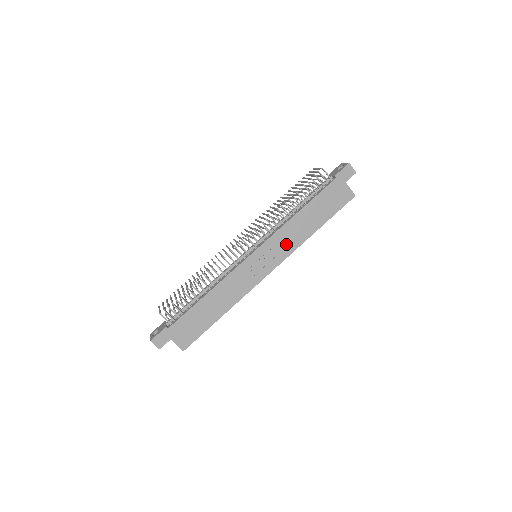
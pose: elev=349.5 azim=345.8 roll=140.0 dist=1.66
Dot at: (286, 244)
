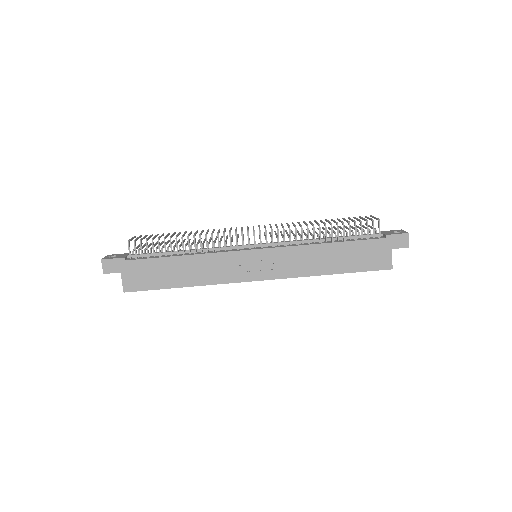
Dot at: (292, 265)
